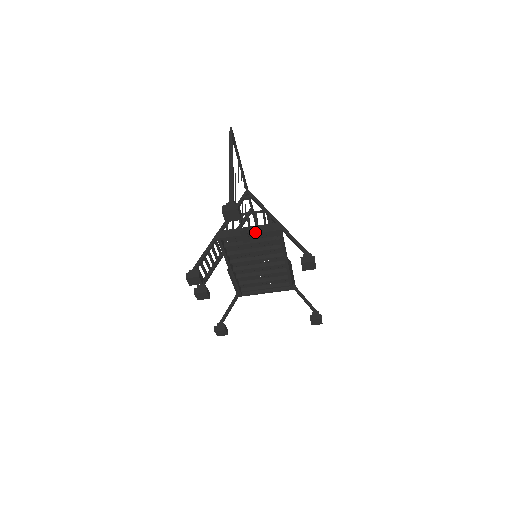
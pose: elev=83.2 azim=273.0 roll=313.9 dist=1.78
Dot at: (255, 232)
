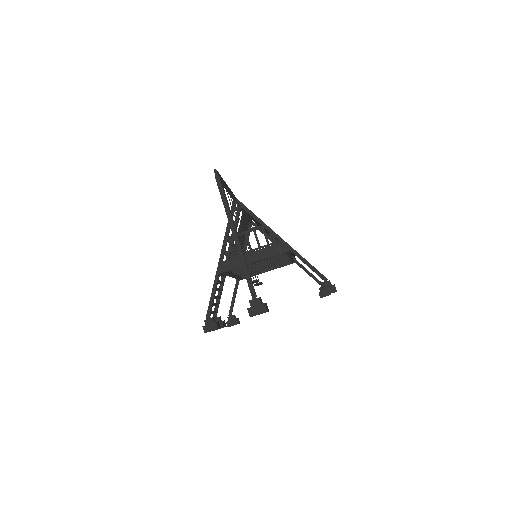
Dot at: (261, 259)
